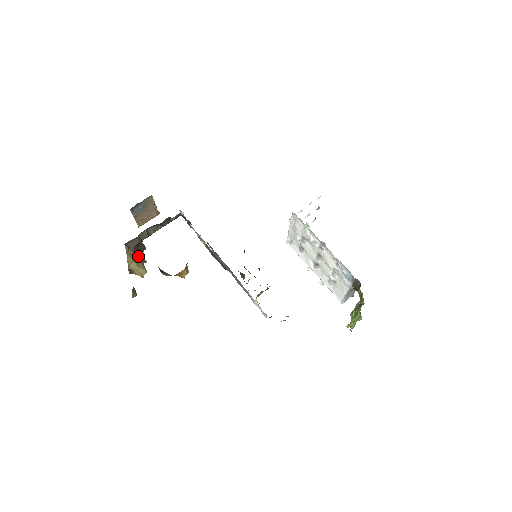
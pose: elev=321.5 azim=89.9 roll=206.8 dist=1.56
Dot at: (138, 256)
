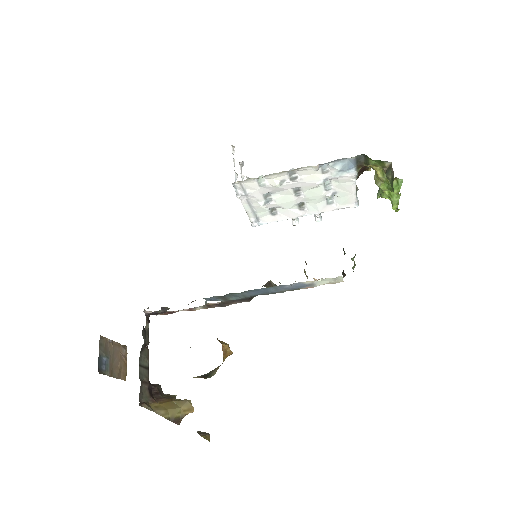
Dot at: (163, 400)
